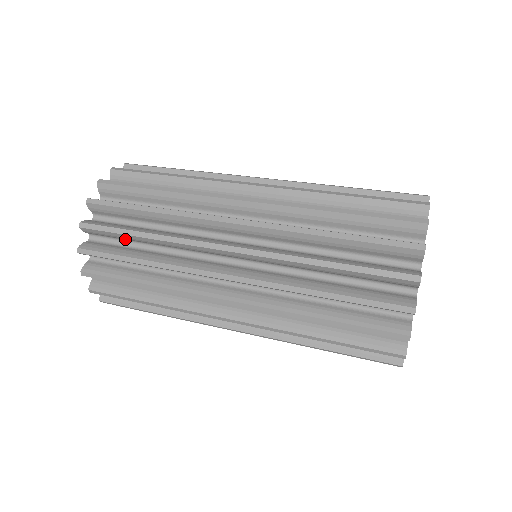
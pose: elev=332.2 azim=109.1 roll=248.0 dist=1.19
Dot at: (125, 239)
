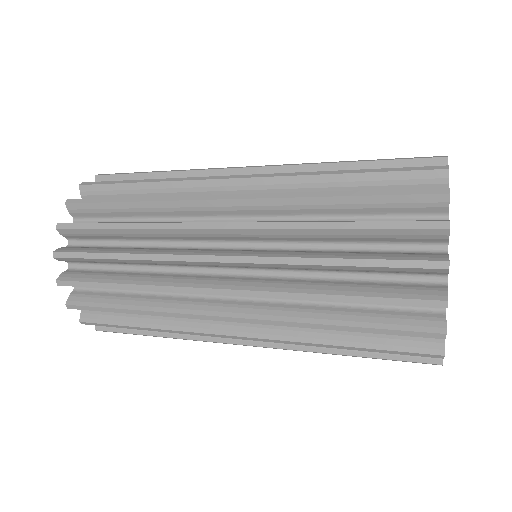
Dot at: (112, 216)
